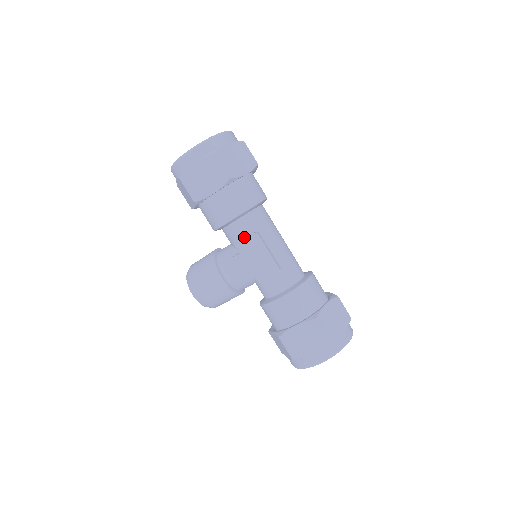
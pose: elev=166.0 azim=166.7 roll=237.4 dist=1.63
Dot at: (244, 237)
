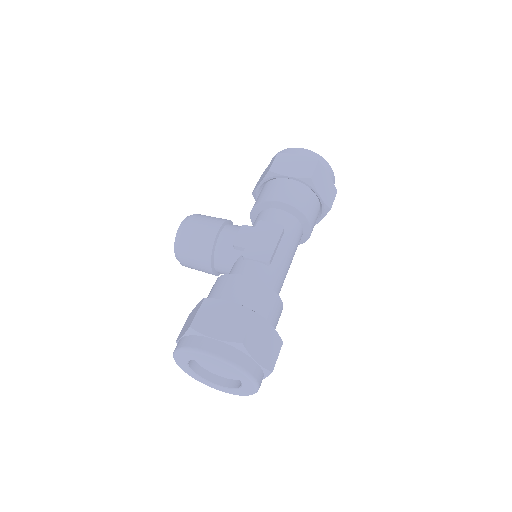
Dot at: (271, 222)
